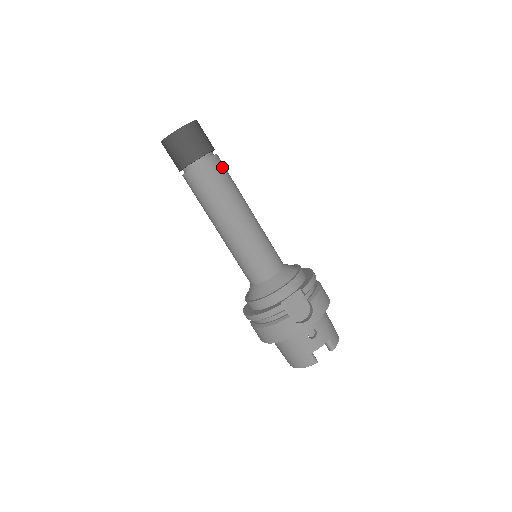
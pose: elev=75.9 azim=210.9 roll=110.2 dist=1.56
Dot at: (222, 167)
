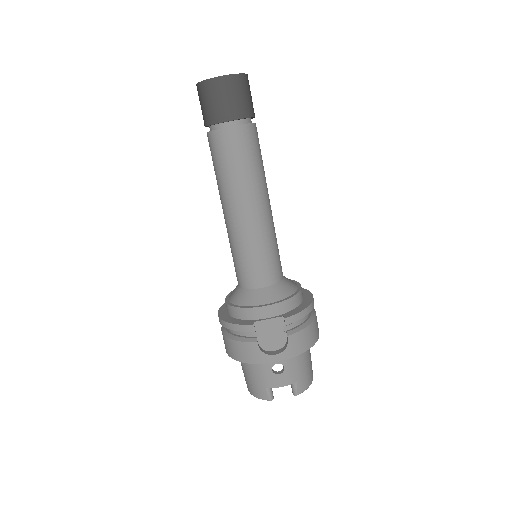
Dot at: (253, 141)
